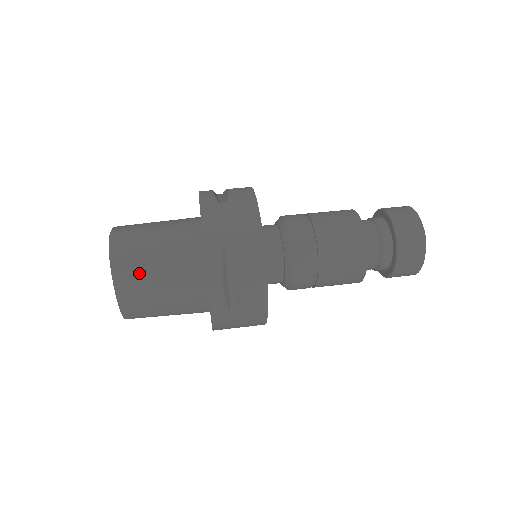
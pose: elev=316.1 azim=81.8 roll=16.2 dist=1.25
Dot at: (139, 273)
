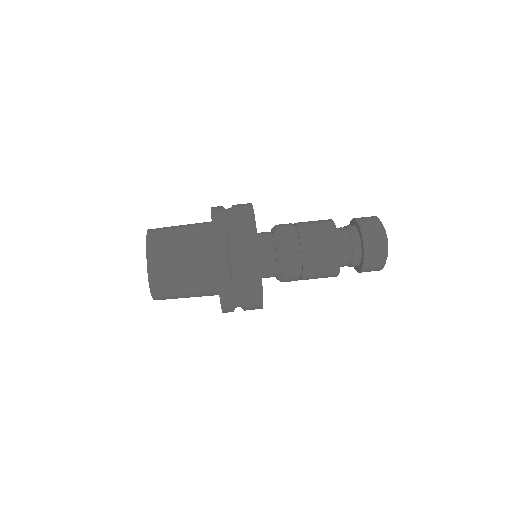
Dot at: occluded
